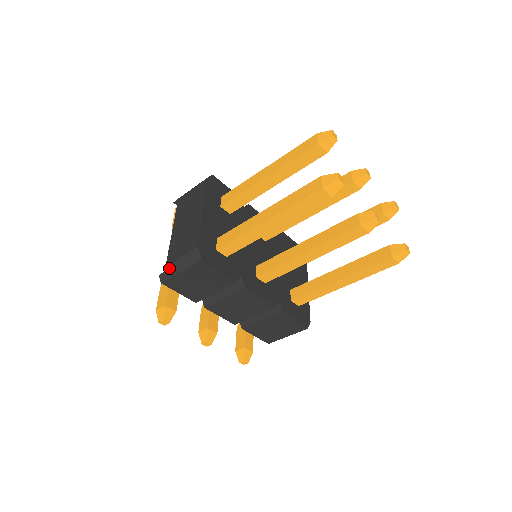
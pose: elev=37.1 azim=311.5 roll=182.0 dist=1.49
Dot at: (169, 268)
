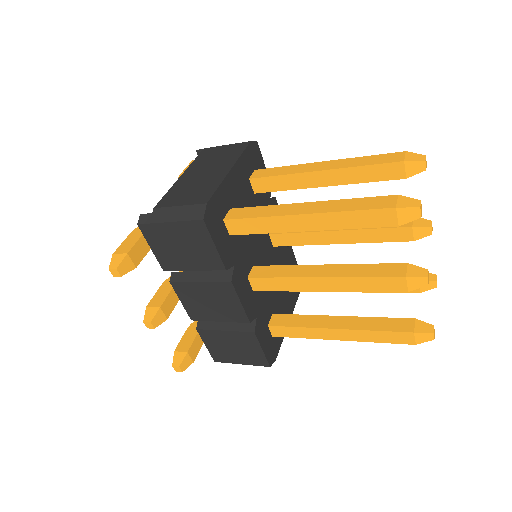
Dot at: (157, 212)
